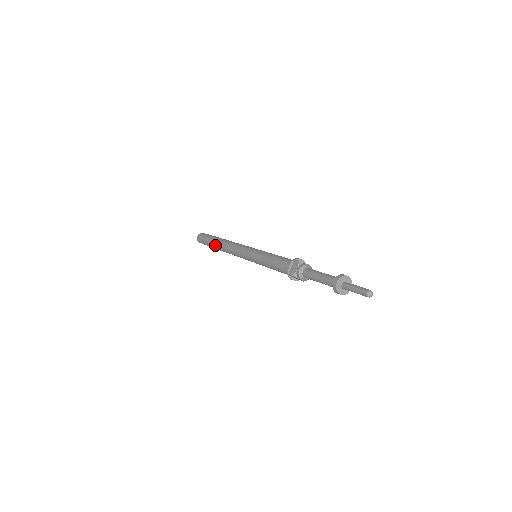
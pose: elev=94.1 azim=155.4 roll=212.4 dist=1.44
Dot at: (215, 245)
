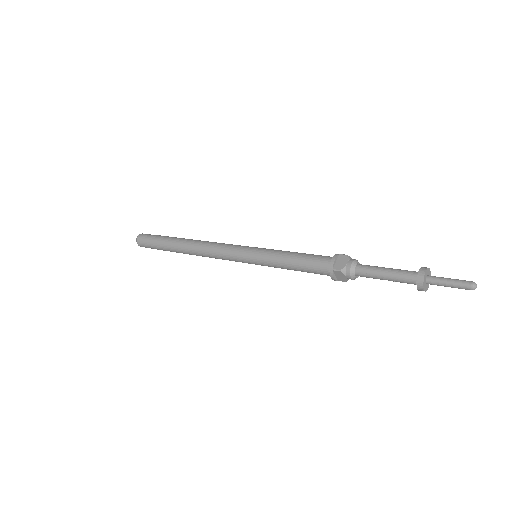
Dot at: (177, 245)
